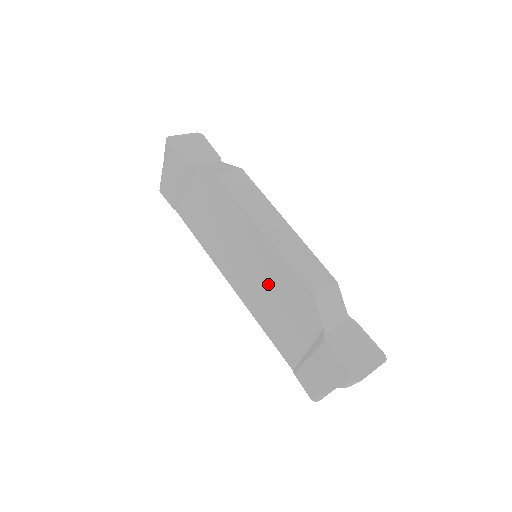
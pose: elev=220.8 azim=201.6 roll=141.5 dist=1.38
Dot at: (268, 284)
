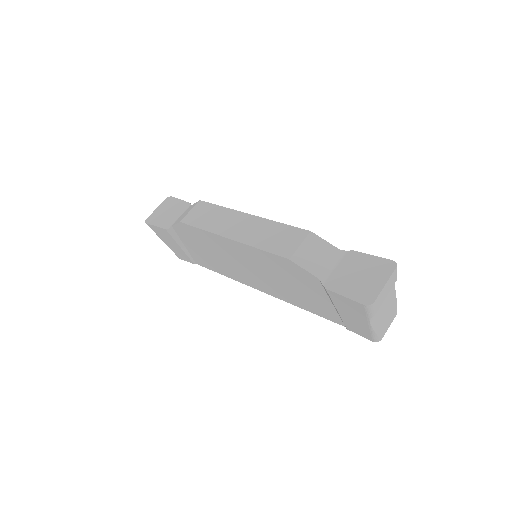
Dot at: (269, 273)
